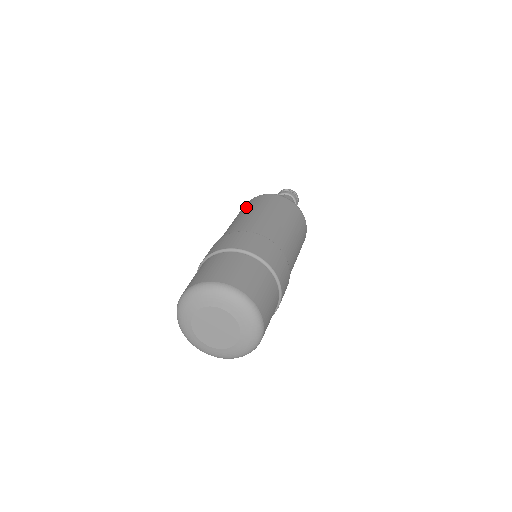
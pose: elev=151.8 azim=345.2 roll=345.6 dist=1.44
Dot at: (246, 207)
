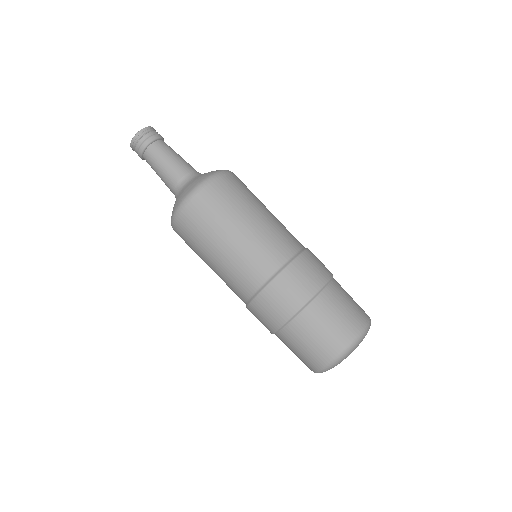
Dot at: (194, 245)
